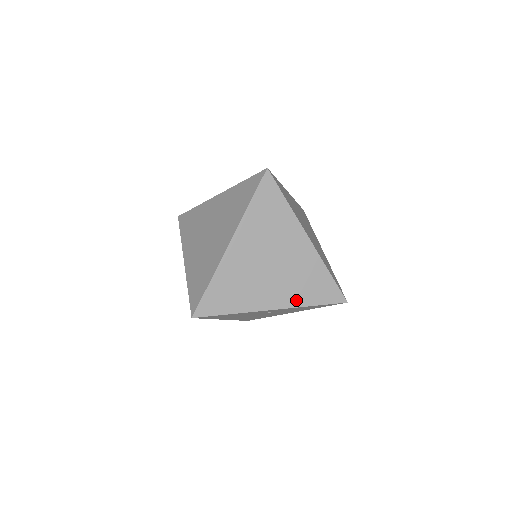
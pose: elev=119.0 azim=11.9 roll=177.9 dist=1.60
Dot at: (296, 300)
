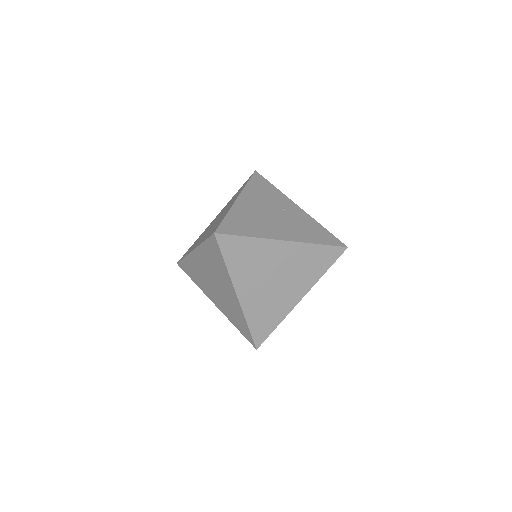
Dot at: (227, 314)
